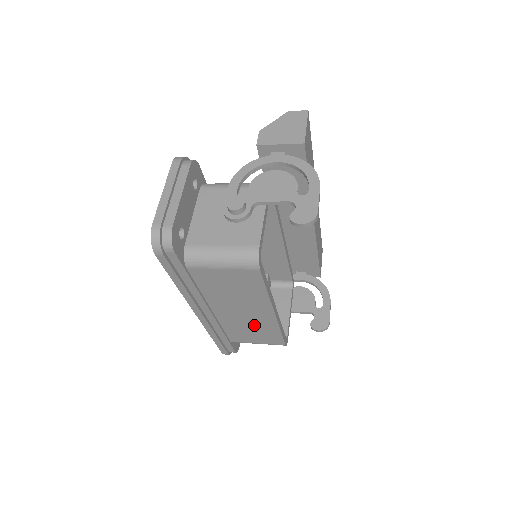
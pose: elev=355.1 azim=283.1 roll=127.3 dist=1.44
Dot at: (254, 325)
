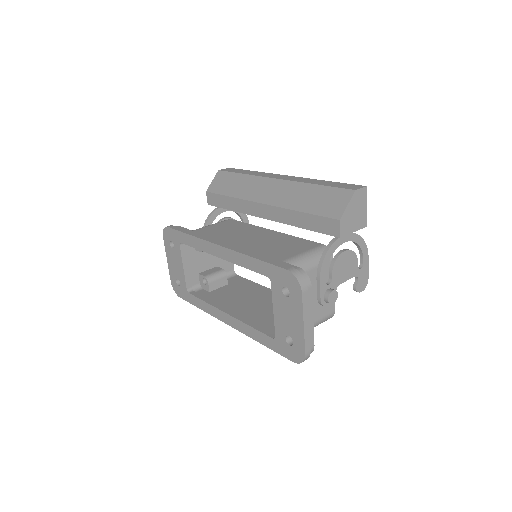
Dot at: occluded
